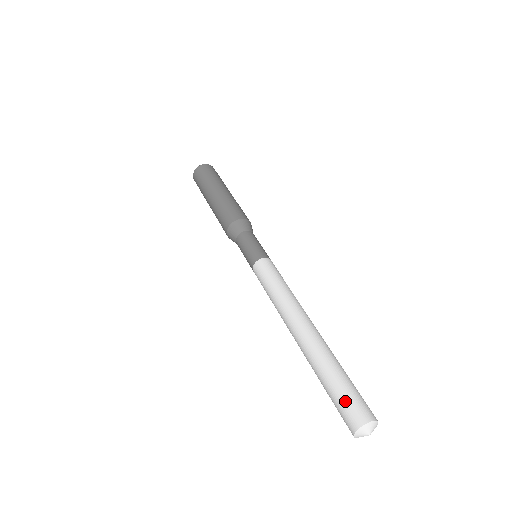
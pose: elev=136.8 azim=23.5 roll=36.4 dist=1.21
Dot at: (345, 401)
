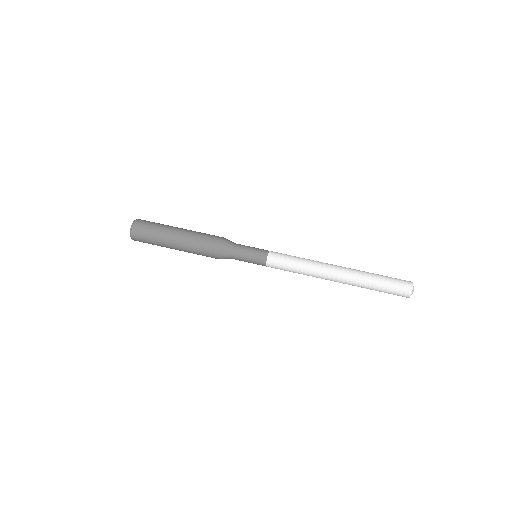
Dot at: (395, 287)
